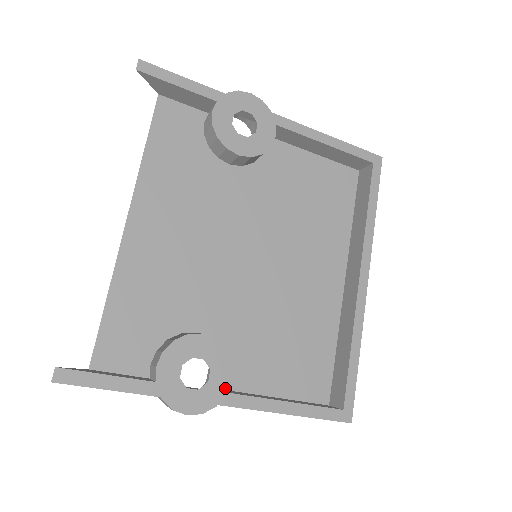
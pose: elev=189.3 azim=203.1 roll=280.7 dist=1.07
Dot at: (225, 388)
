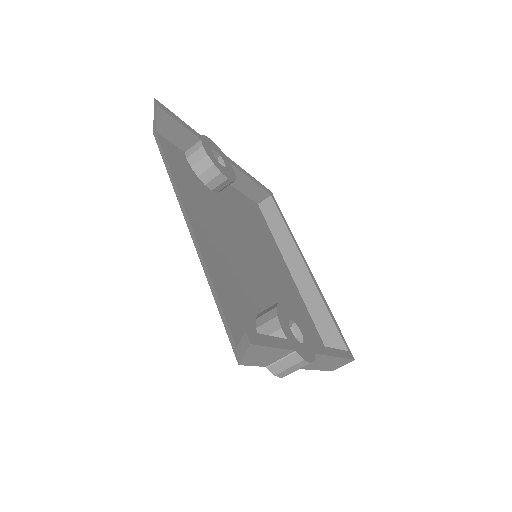
Dot at: (310, 341)
